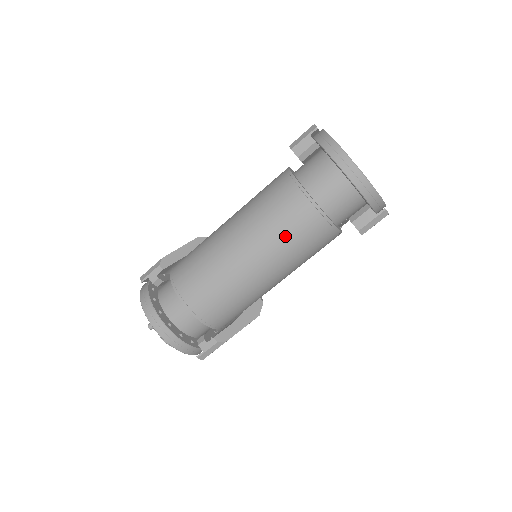
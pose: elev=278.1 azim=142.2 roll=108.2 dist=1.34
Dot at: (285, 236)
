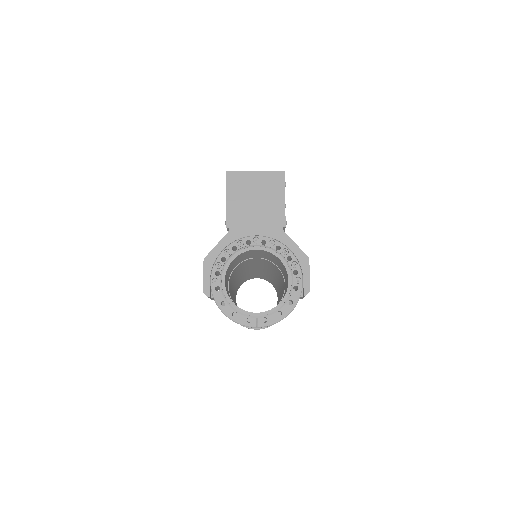
Dot at: occluded
